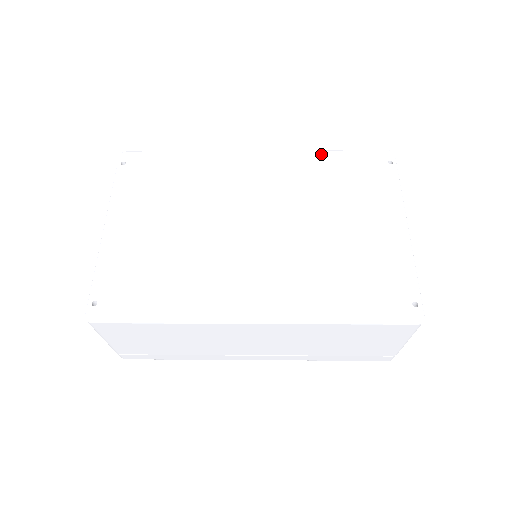
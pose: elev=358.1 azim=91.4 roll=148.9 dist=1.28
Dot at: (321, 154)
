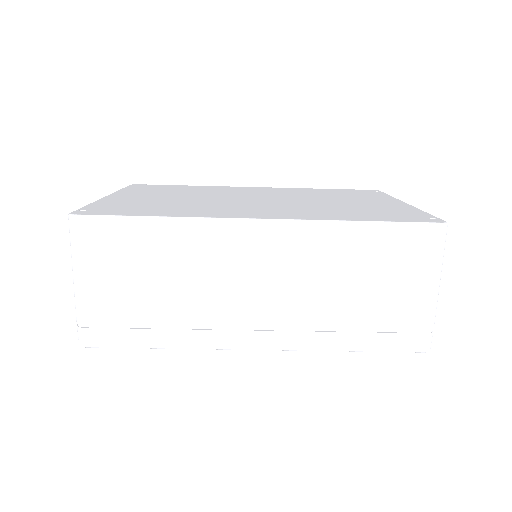
Dot at: (315, 189)
